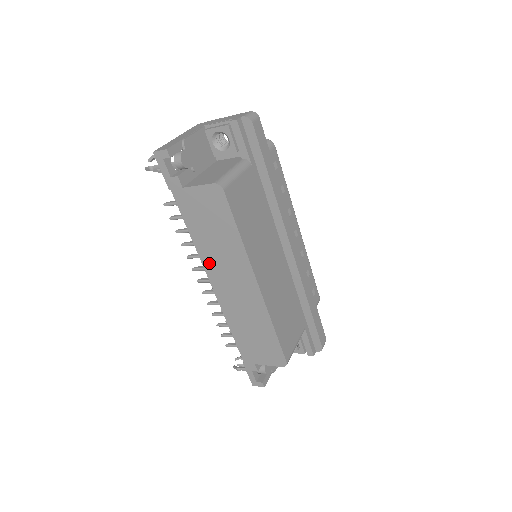
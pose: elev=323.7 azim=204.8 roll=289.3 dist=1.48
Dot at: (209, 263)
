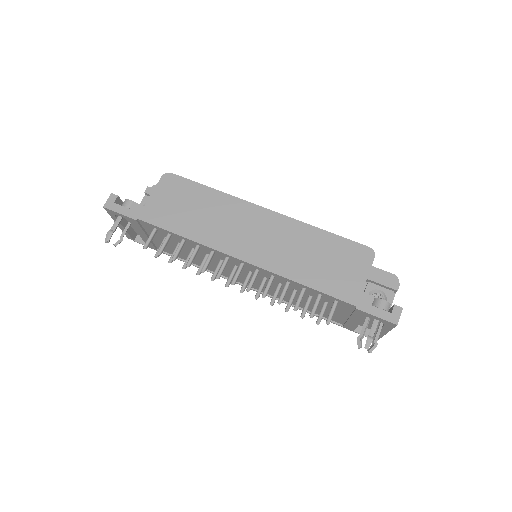
Dot at: (219, 241)
